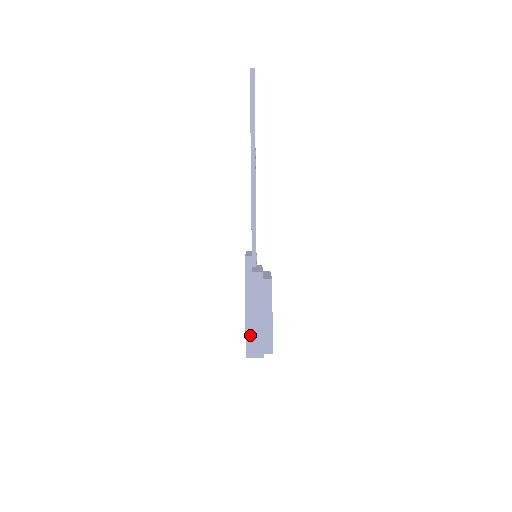
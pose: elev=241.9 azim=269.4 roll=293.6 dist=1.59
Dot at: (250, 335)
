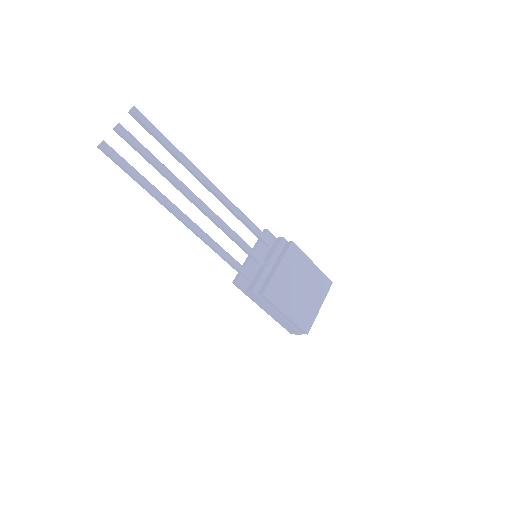
Dot at: (282, 325)
